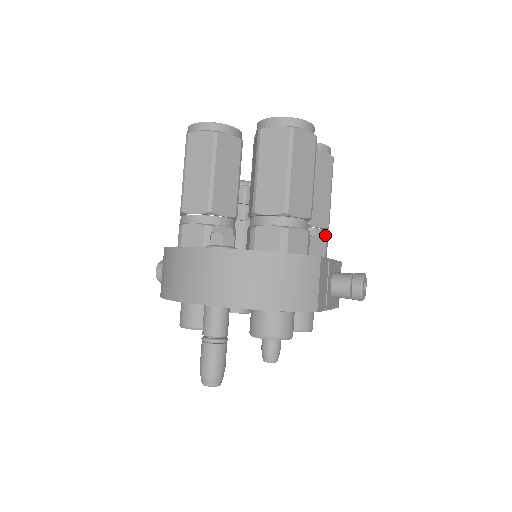
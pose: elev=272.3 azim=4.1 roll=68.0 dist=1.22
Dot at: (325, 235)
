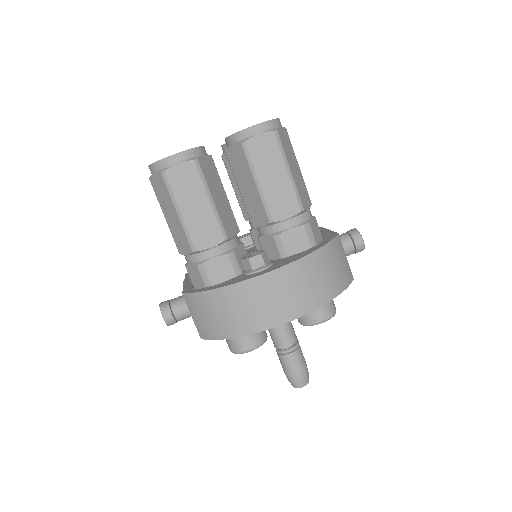
Dot at: occluded
